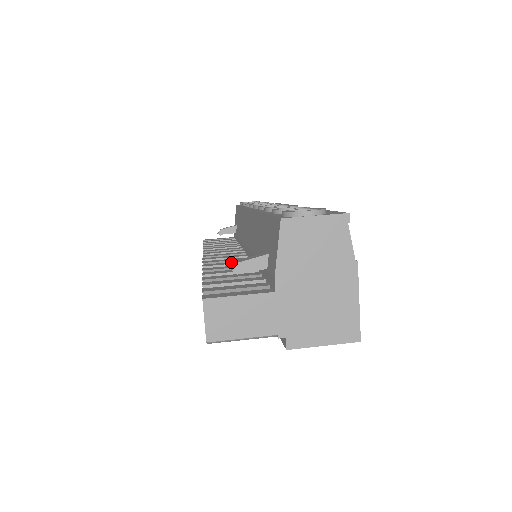
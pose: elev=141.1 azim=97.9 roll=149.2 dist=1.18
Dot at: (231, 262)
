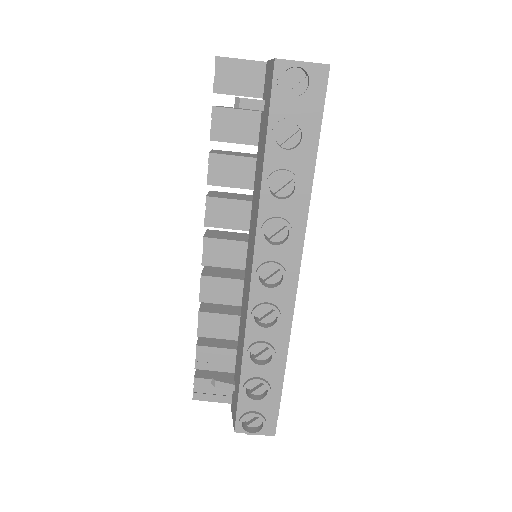
Dot at: (224, 298)
